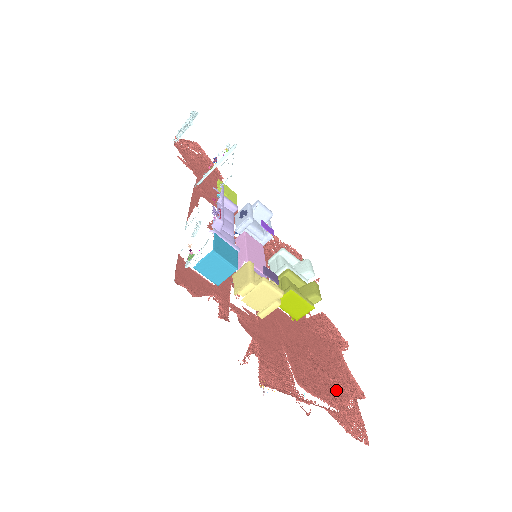
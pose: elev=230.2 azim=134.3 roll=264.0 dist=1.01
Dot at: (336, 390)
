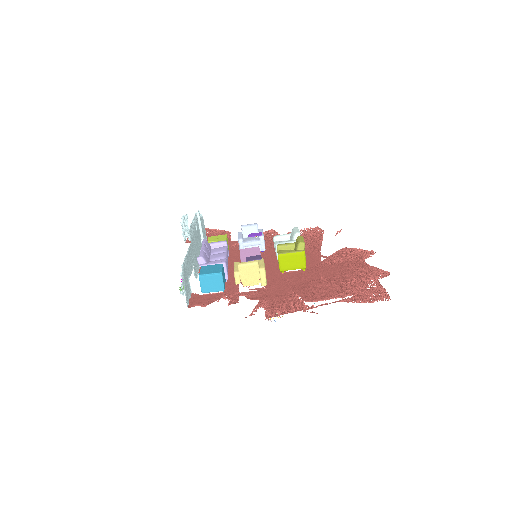
Dot at: (352, 286)
